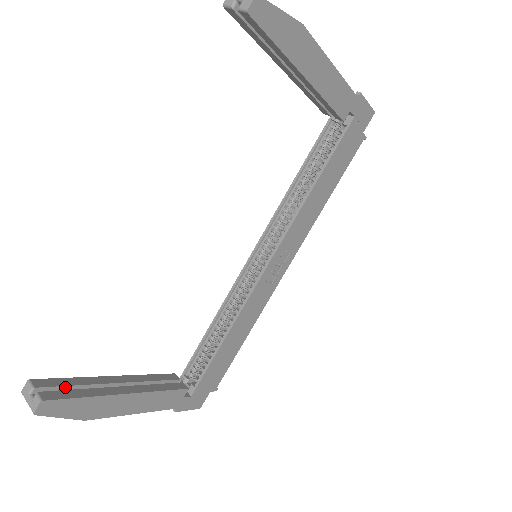
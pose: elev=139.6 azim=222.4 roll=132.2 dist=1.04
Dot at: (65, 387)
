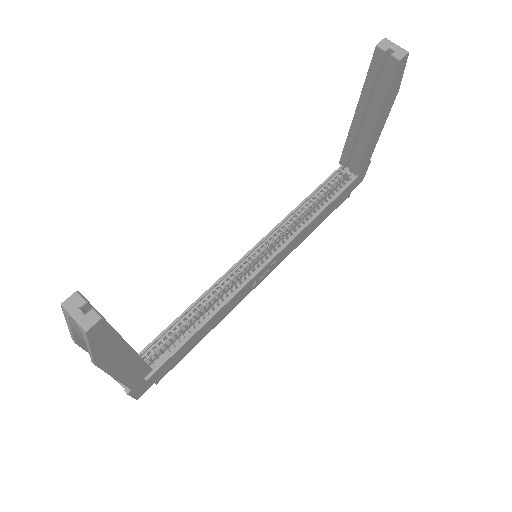
Dot at: occluded
